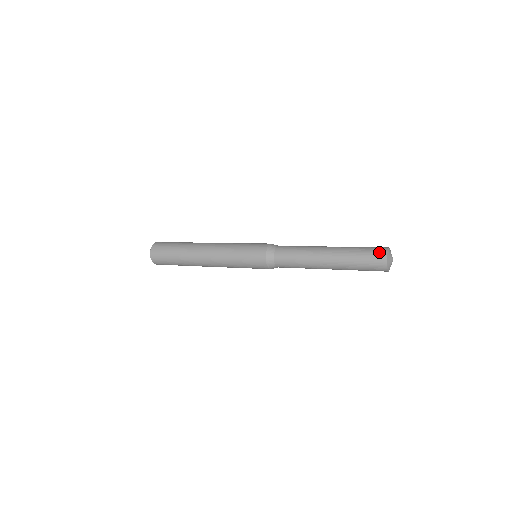
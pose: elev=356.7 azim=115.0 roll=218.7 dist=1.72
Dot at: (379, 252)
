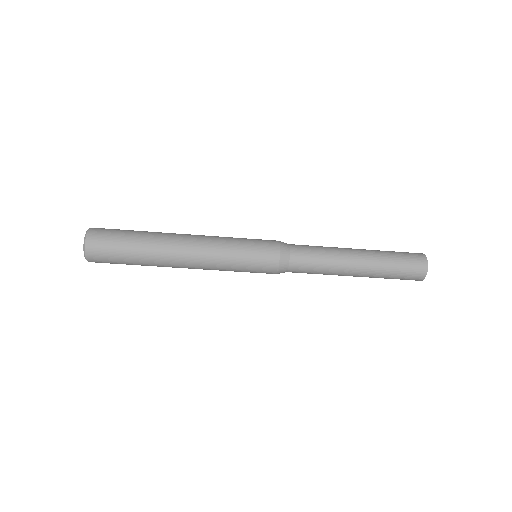
Dot at: (418, 258)
